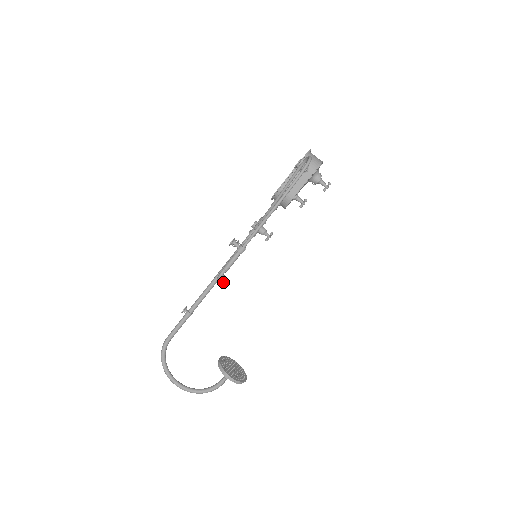
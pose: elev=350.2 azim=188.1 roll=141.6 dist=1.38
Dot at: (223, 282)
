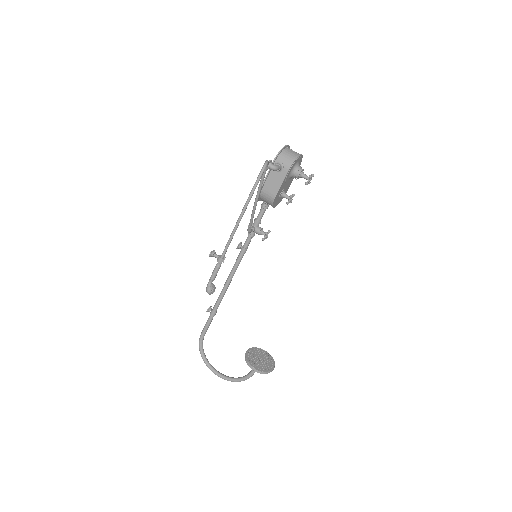
Dot at: (212, 291)
